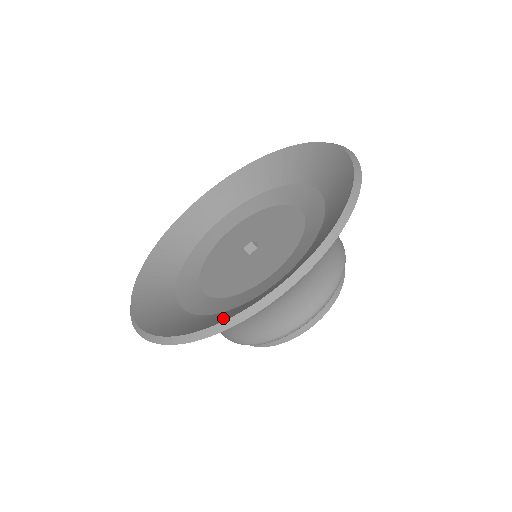
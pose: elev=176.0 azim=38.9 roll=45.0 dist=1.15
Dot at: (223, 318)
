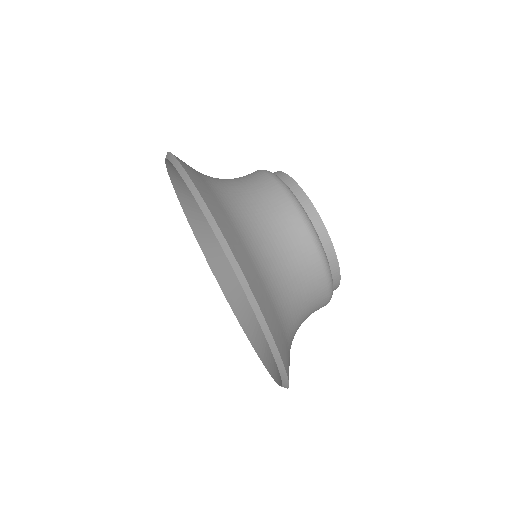
Dot at: (273, 364)
